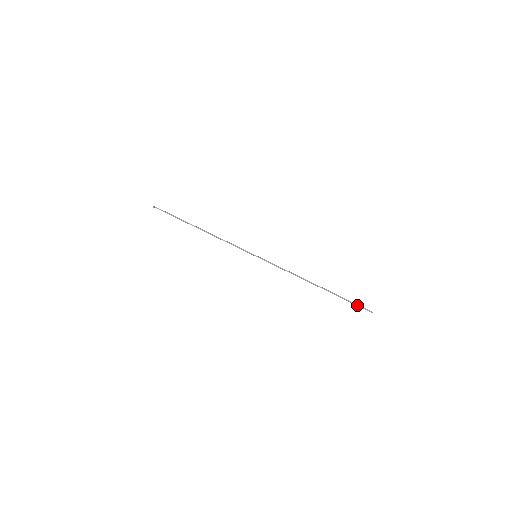
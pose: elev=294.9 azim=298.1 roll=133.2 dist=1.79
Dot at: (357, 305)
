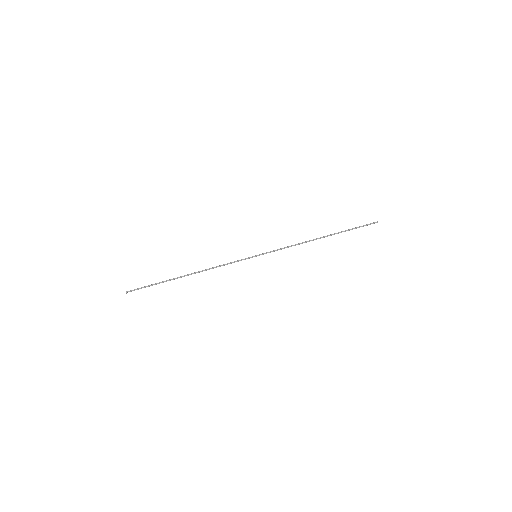
Dot at: (363, 226)
